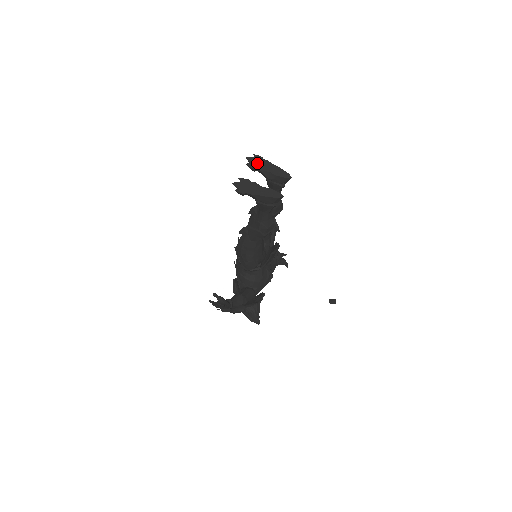
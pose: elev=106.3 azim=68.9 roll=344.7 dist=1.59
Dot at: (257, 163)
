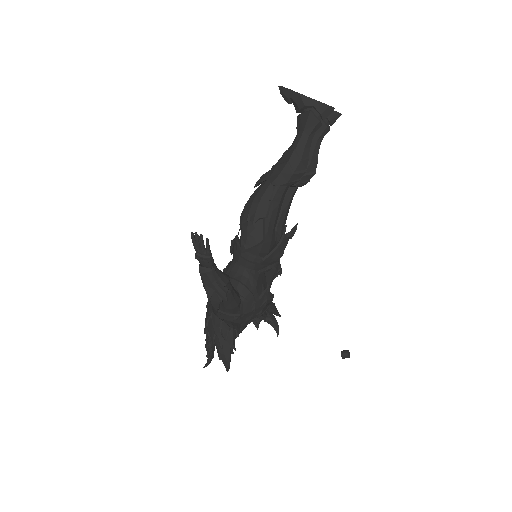
Dot at: occluded
